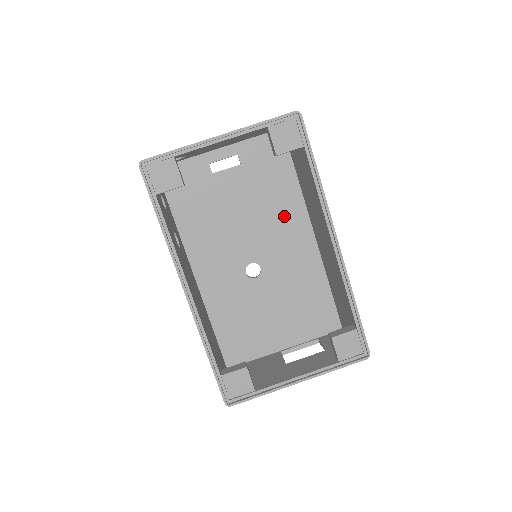
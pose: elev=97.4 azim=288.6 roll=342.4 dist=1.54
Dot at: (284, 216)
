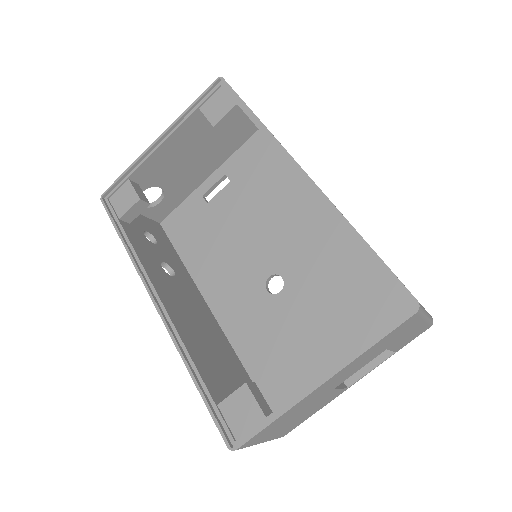
Dot at: (289, 209)
